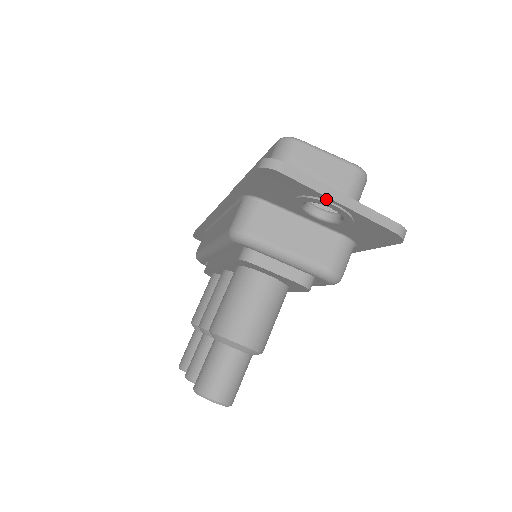
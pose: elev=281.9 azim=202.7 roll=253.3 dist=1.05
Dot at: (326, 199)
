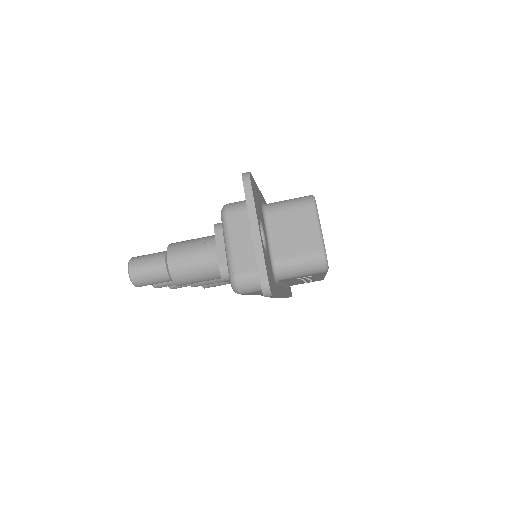
Dot at: (251, 223)
